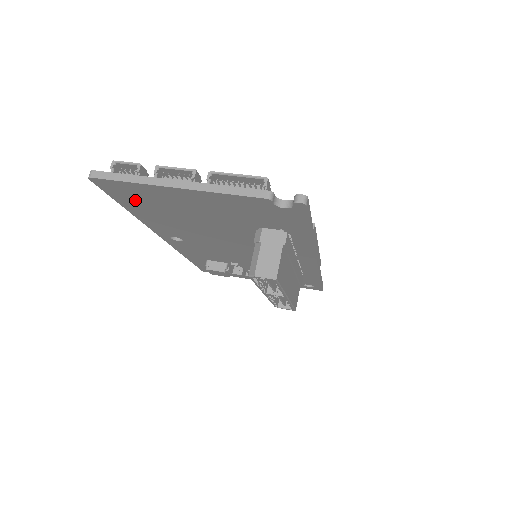
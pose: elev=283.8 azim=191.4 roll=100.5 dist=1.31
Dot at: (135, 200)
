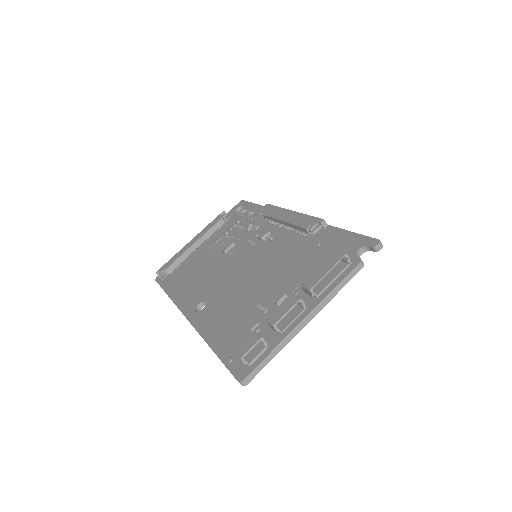
Dot at: occluded
